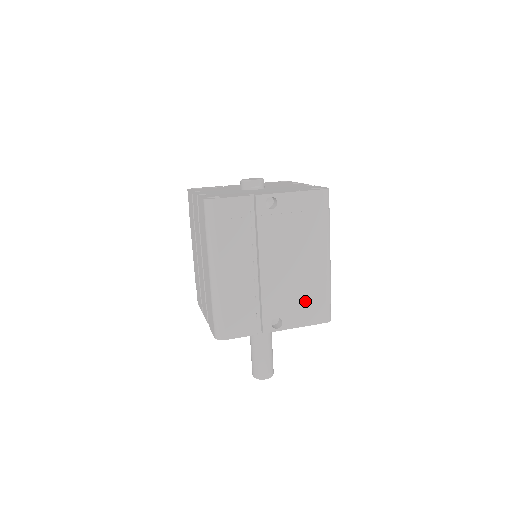
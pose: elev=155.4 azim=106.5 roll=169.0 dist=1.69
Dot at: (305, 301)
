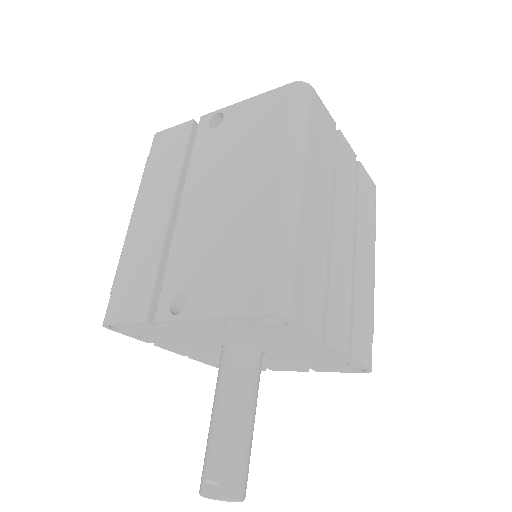
Dot at: (231, 264)
